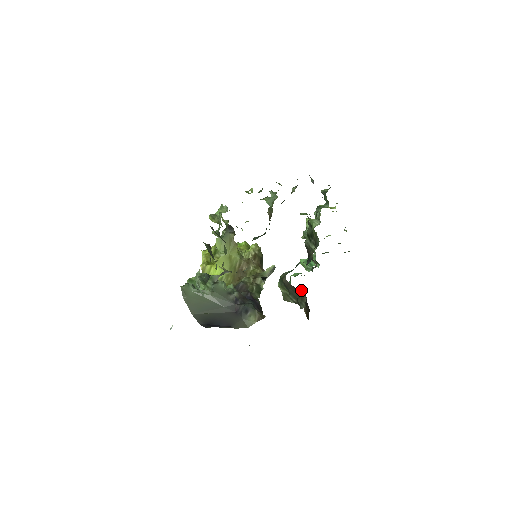
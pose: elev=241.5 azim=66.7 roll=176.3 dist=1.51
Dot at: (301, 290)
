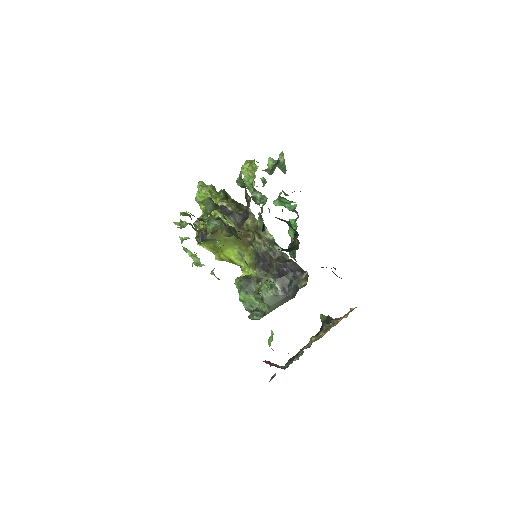
Dot at: occluded
